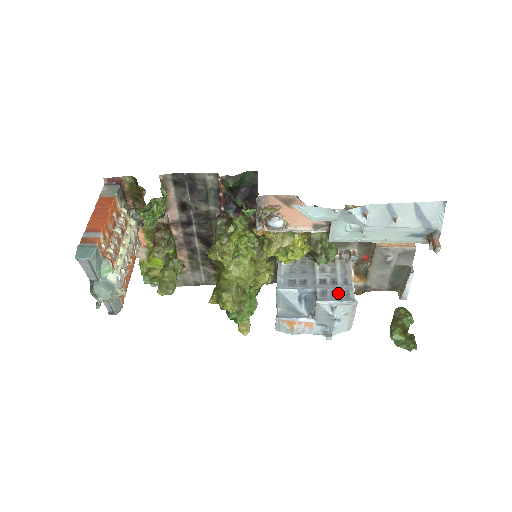
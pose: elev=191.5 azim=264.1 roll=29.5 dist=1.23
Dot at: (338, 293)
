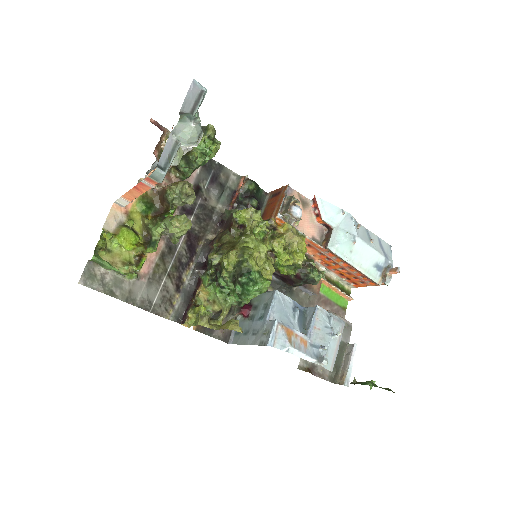
Dot at: occluded
